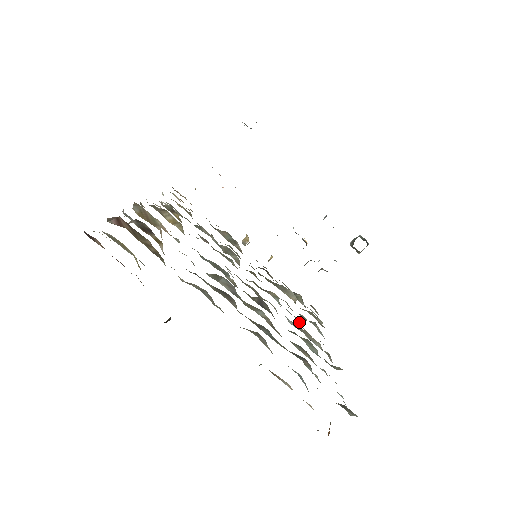
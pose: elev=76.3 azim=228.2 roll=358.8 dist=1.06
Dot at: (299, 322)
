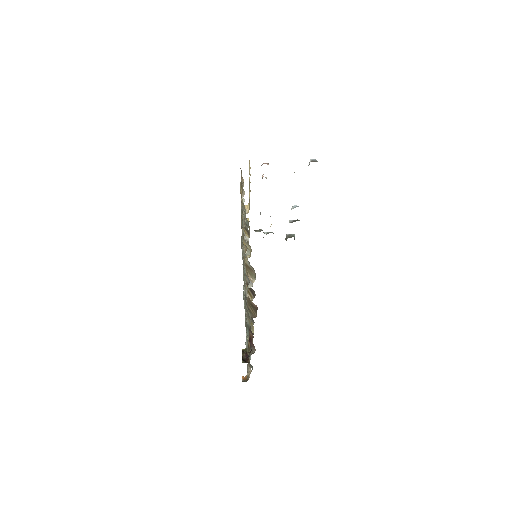
Dot at: occluded
